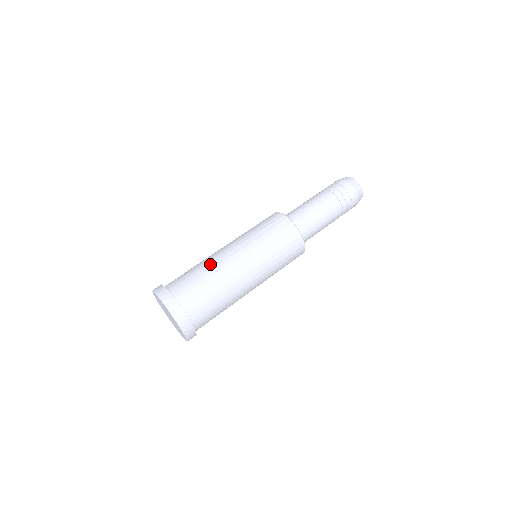
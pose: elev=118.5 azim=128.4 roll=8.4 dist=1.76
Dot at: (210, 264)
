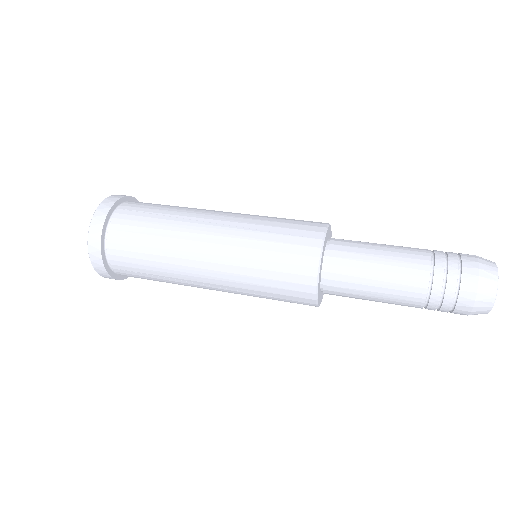
Dot at: (181, 214)
